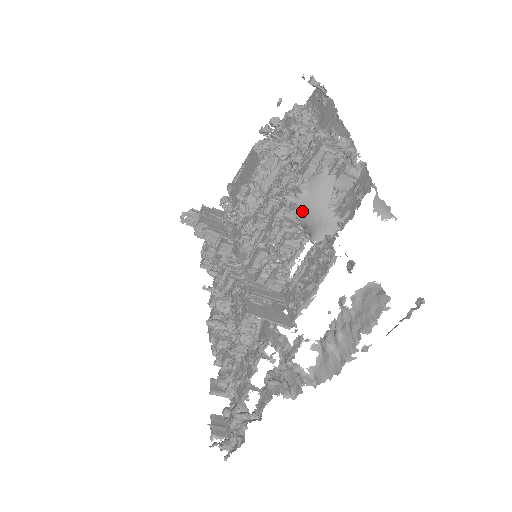
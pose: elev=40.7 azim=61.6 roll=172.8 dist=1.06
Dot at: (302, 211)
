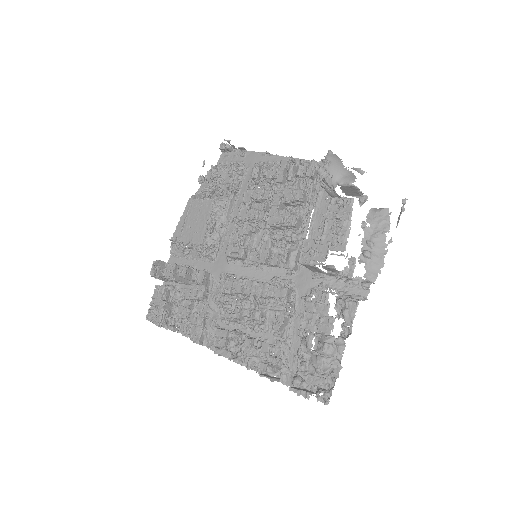
Dot at: (333, 173)
